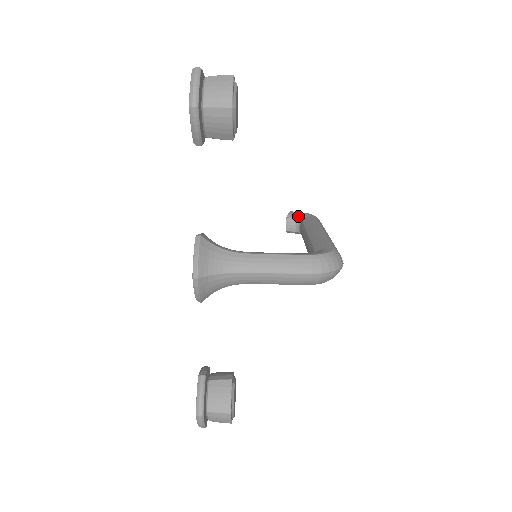
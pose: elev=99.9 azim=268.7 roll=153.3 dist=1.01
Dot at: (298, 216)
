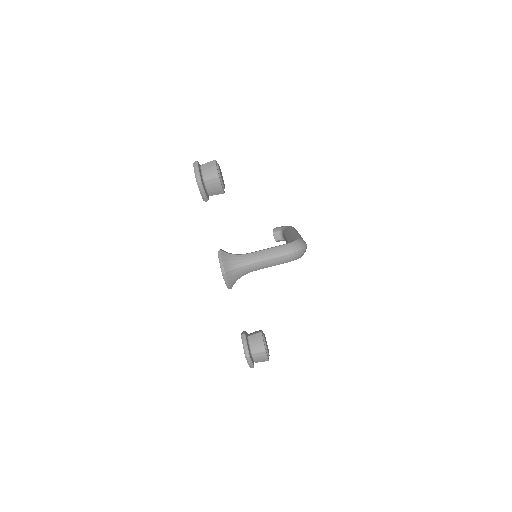
Dot at: (280, 229)
